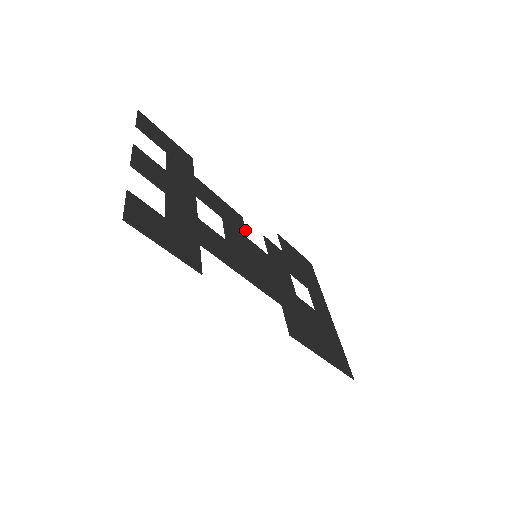
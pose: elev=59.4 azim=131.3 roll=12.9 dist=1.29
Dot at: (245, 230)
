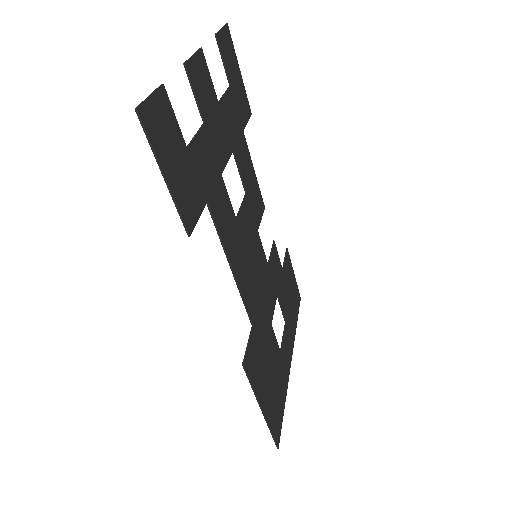
Dot at: (260, 222)
